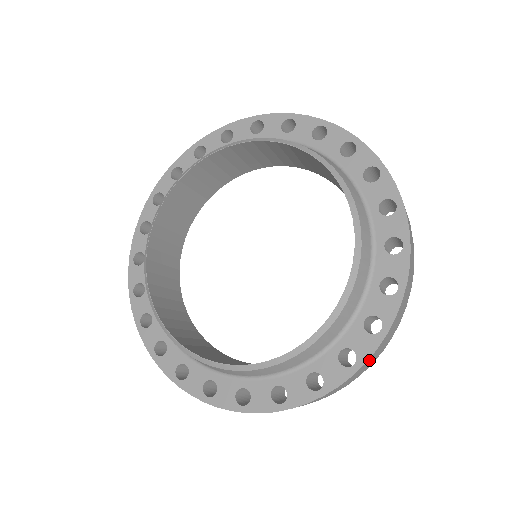
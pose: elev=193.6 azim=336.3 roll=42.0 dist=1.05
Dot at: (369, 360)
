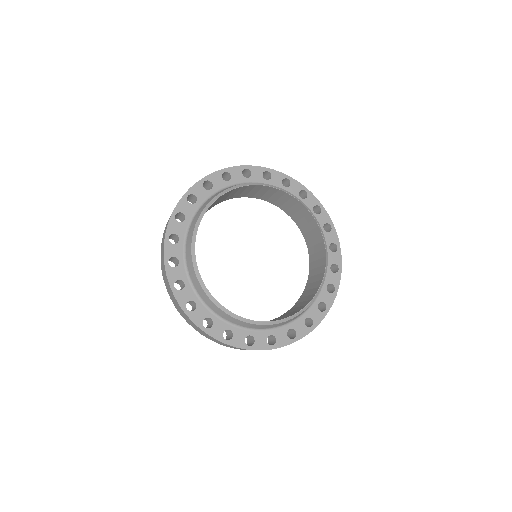
Dot at: (337, 286)
